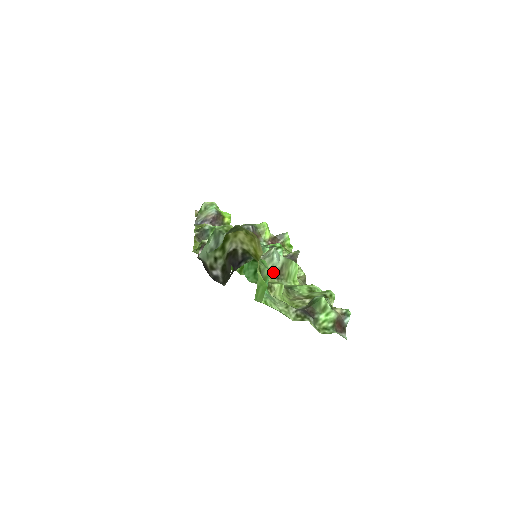
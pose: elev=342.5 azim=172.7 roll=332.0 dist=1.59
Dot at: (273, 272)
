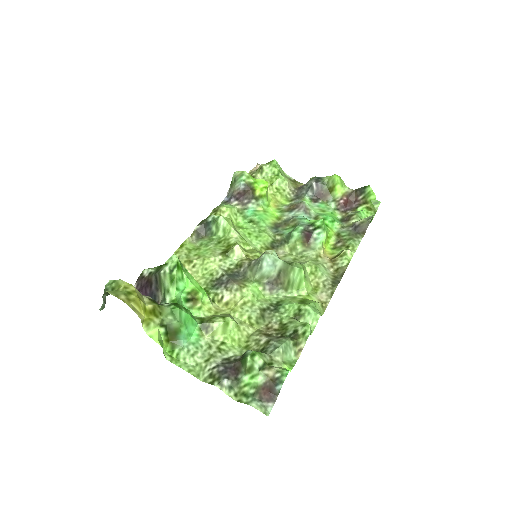
Dot at: (265, 281)
